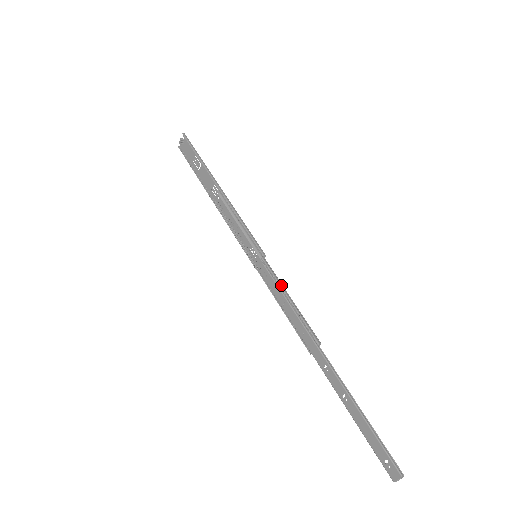
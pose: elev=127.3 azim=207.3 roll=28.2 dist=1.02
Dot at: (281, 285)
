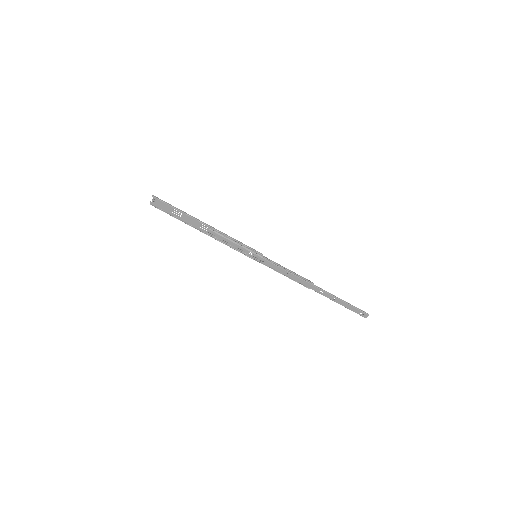
Dot at: (281, 266)
